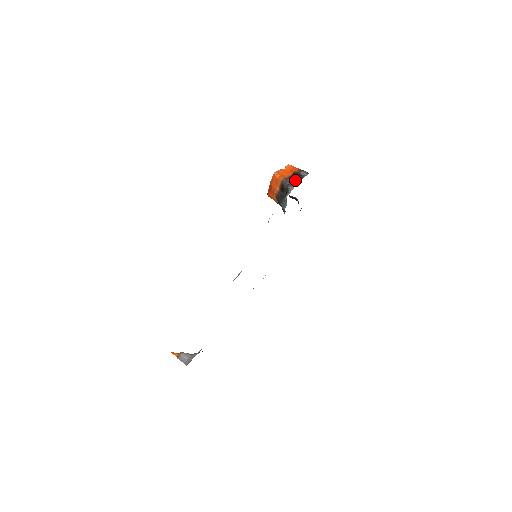
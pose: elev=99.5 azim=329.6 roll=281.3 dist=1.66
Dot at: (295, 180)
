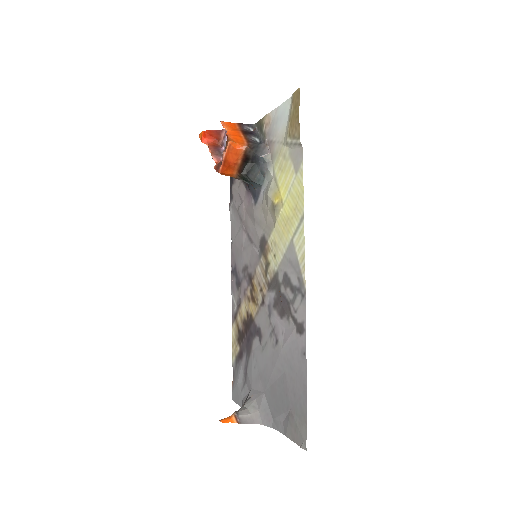
Dot at: (257, 143)
